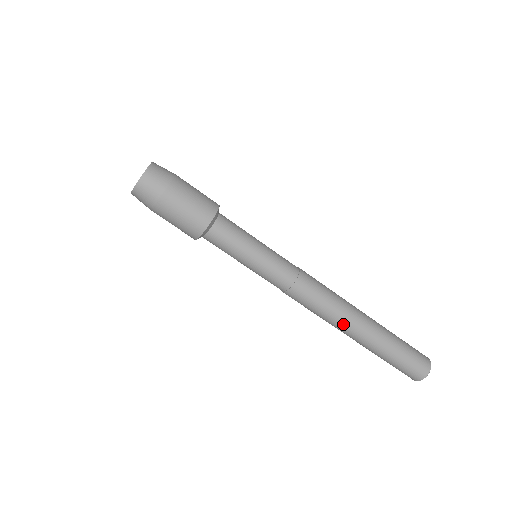
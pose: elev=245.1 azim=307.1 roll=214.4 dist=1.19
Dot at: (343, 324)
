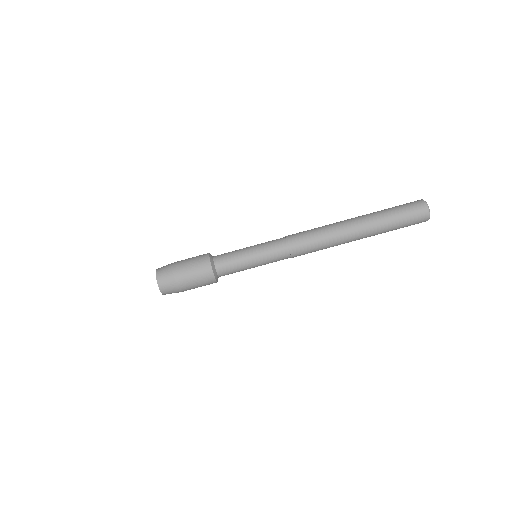
Dot at: (342, 242)
